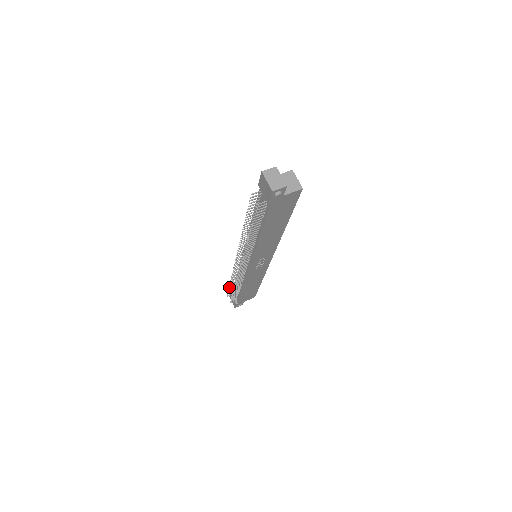
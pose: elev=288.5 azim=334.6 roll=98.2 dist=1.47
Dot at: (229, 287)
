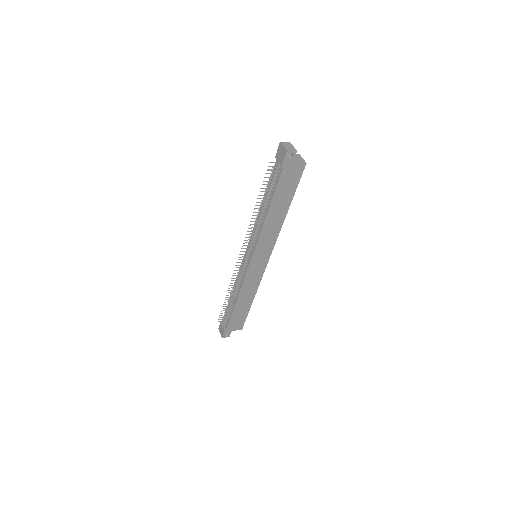
Dot at: (223, 304)
